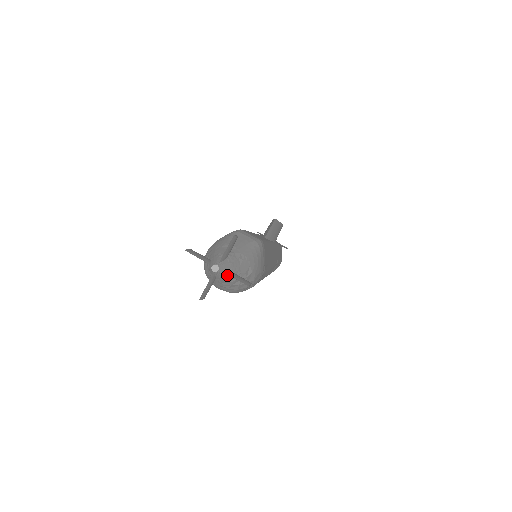
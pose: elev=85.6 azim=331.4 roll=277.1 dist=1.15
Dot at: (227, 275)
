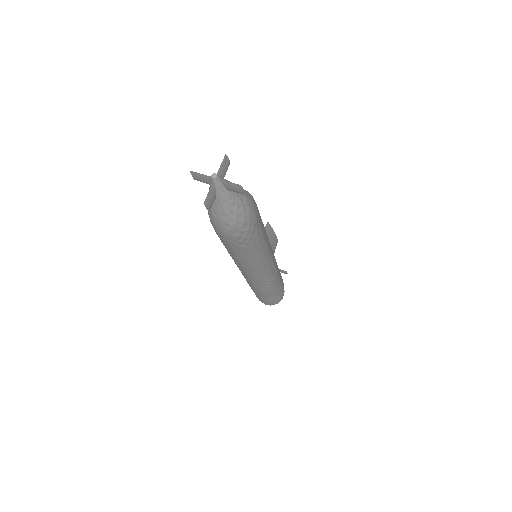
Dot at: (225, 189)
